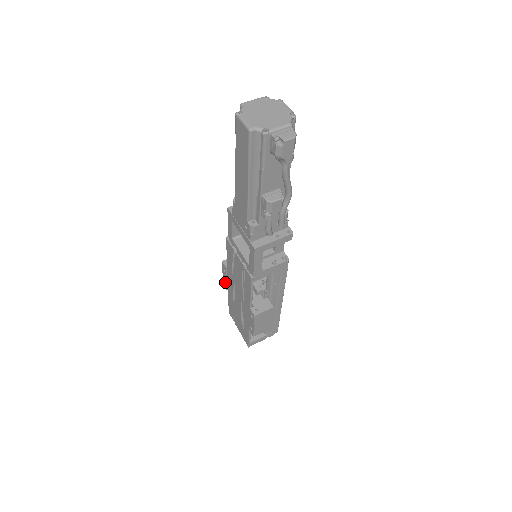
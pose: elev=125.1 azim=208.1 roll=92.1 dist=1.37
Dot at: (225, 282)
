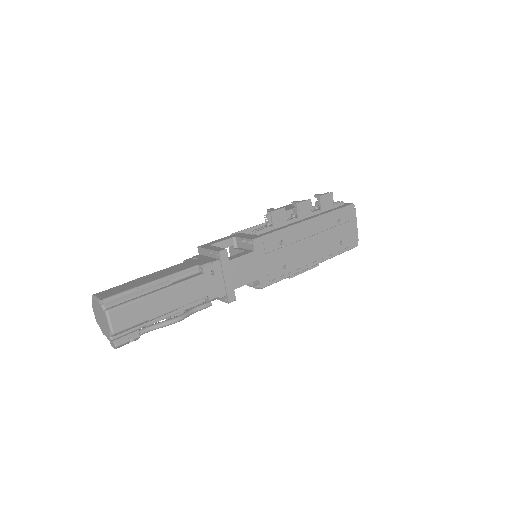
Dot at: occluded
